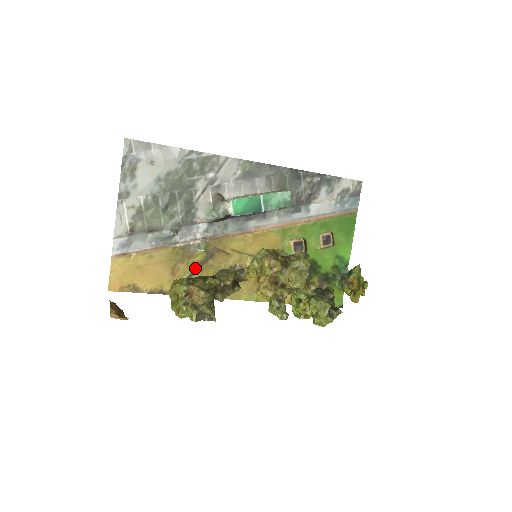
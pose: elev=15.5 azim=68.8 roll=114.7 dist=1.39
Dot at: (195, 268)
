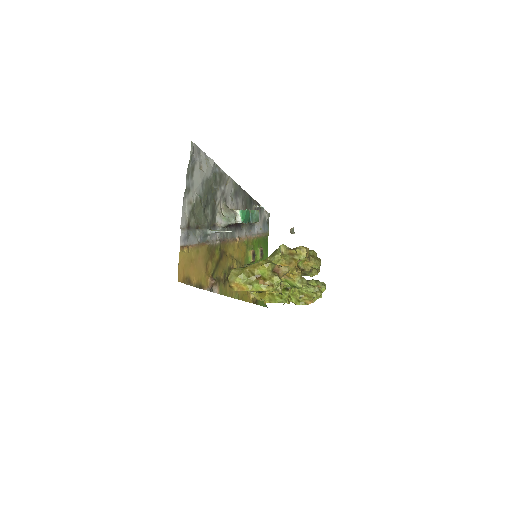
Dot at: (215, 266)
